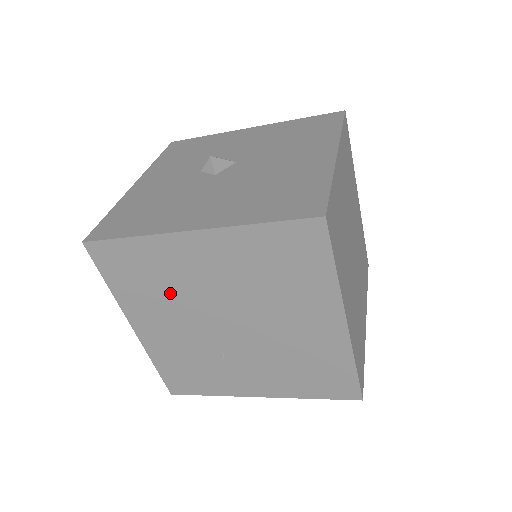
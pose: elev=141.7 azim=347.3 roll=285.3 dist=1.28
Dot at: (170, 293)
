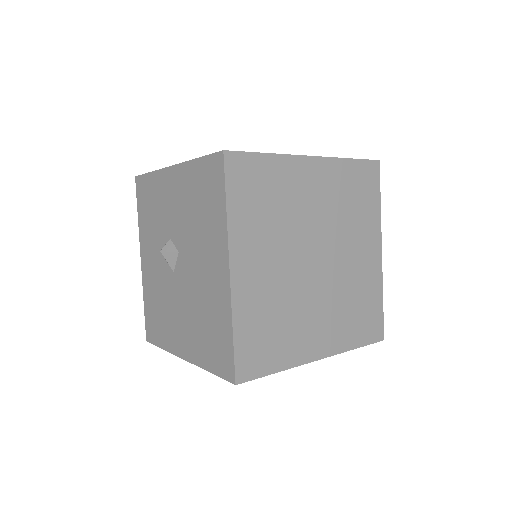
Dot at: occluded
